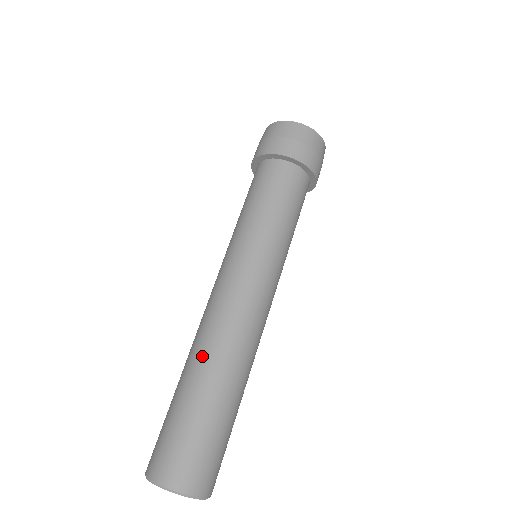
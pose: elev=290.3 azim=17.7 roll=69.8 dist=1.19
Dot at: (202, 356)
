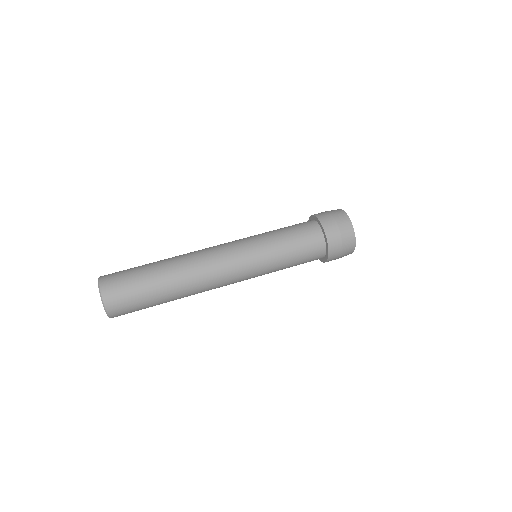
Dot at: (179, 271)
